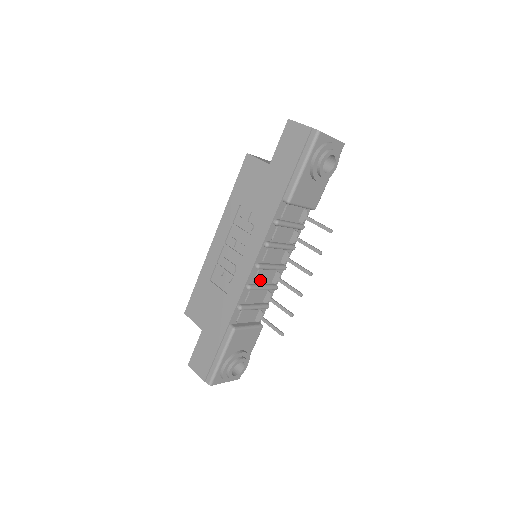
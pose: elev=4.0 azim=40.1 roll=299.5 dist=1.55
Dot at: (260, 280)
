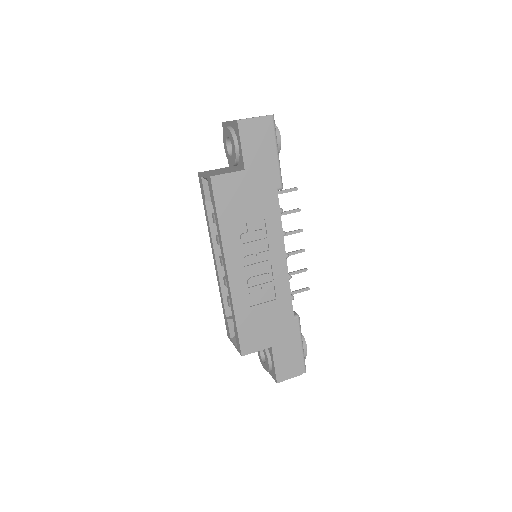
Dot at: occluded
